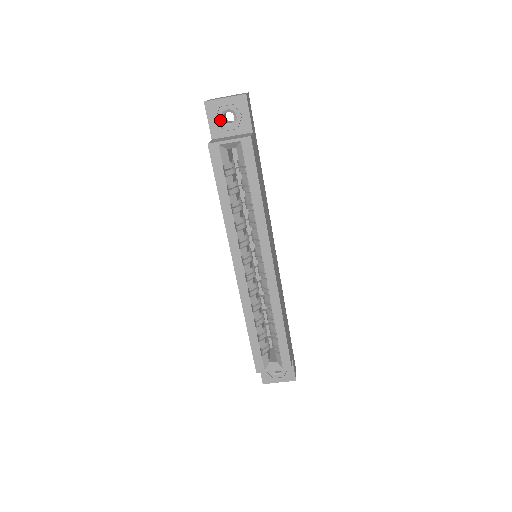
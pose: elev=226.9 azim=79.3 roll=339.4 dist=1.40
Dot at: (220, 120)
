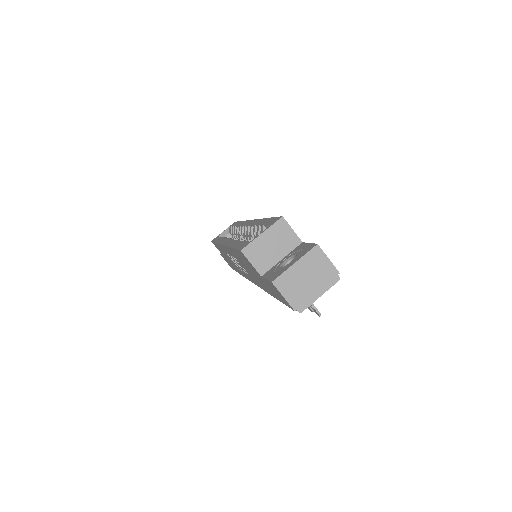
Dot at: occluded
